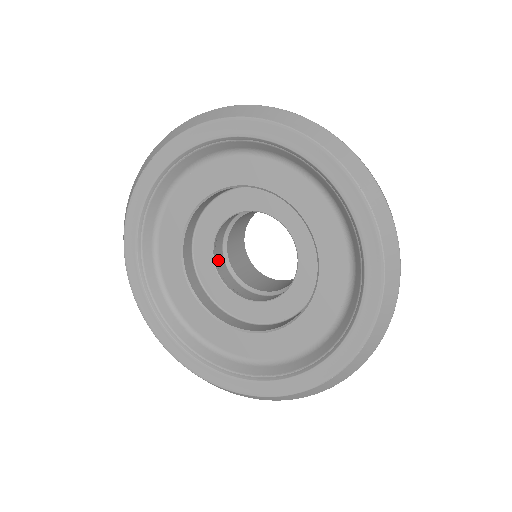
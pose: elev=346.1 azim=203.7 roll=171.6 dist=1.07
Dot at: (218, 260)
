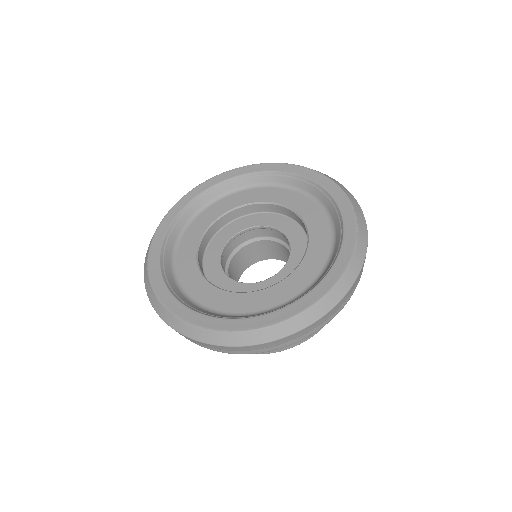
Dot at: occluded
